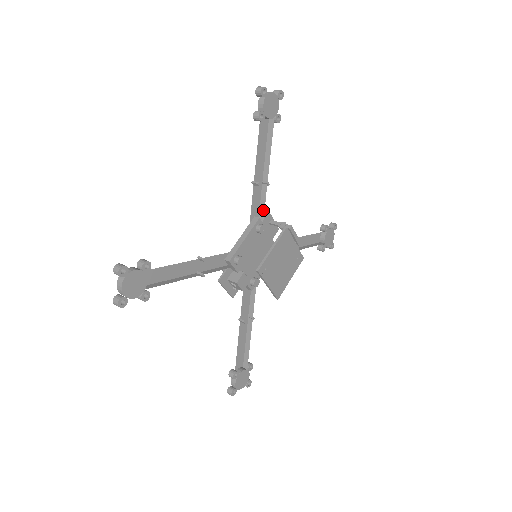
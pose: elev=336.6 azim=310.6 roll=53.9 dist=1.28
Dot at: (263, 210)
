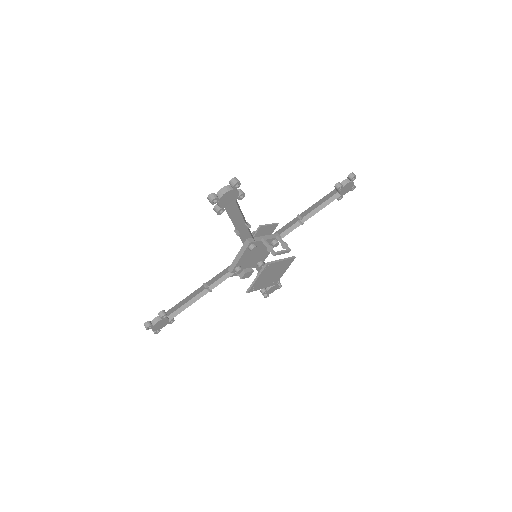
Dot at: (252, 236)
